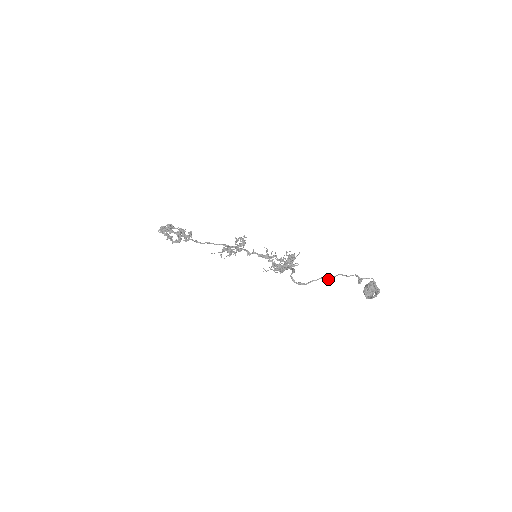
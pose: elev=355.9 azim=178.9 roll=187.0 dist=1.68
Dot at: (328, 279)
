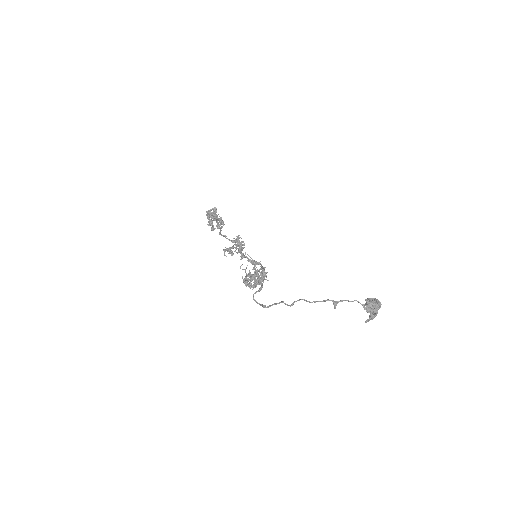
Dot at: (287, 304)
